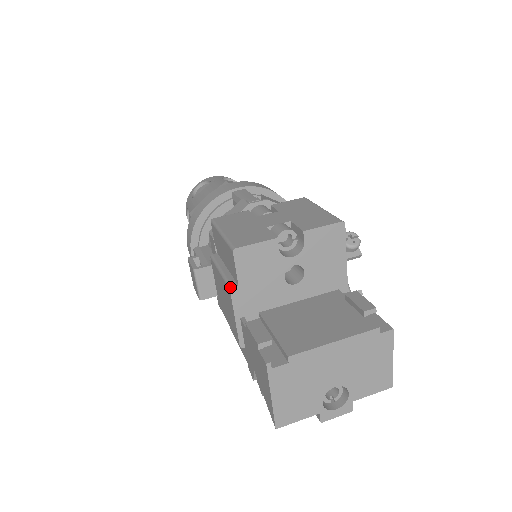
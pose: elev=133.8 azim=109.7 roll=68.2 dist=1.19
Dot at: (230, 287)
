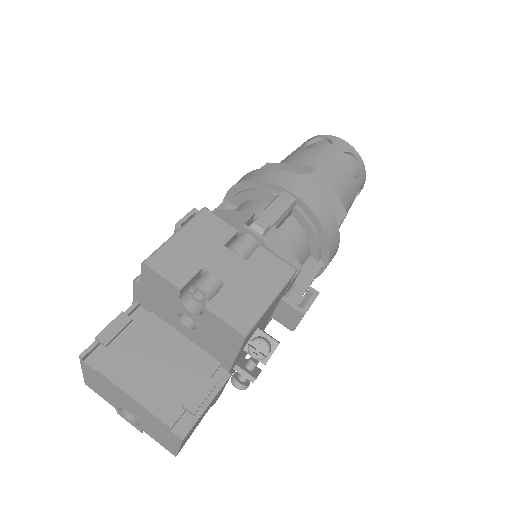
Dot at: (135, 278)
